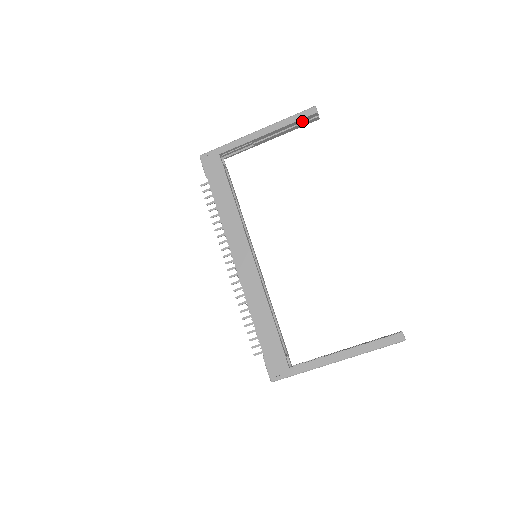
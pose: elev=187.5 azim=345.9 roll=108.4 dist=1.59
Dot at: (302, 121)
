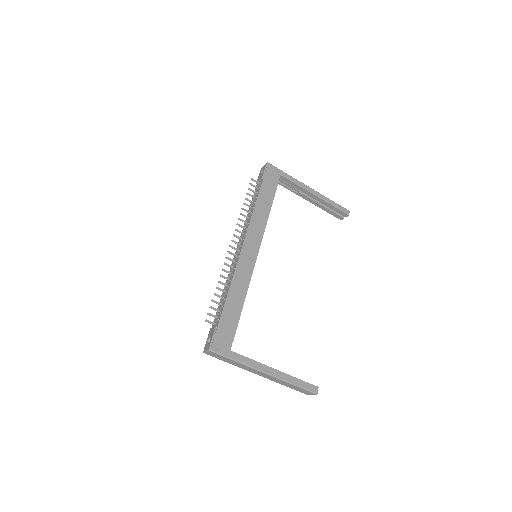
Dot at: (336, 211)
